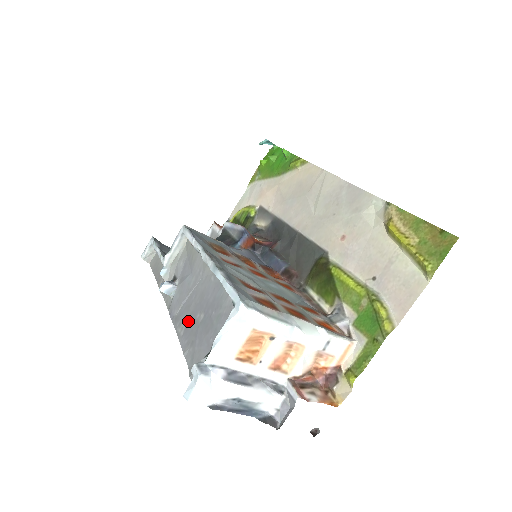
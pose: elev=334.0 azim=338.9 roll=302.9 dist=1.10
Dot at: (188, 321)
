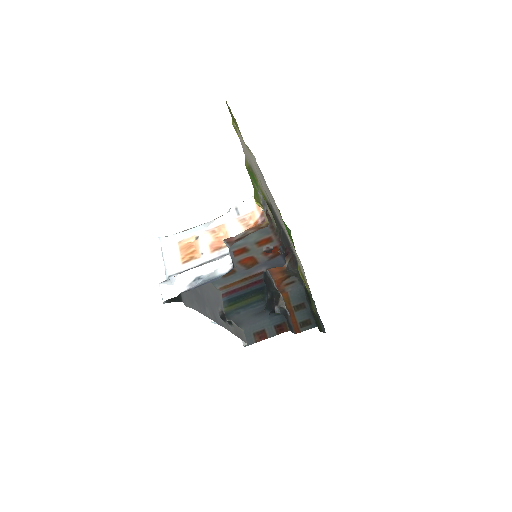
Dot at: (205, 303)
